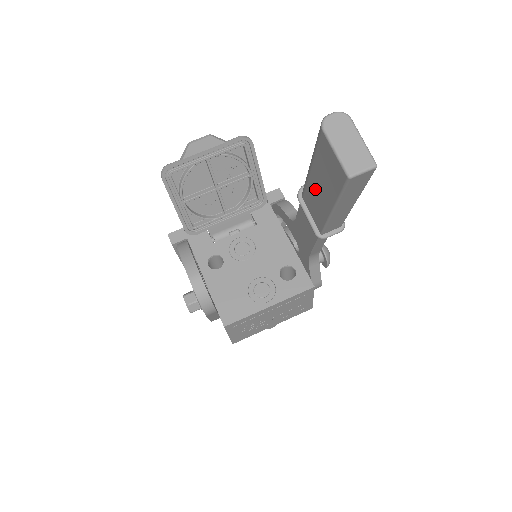
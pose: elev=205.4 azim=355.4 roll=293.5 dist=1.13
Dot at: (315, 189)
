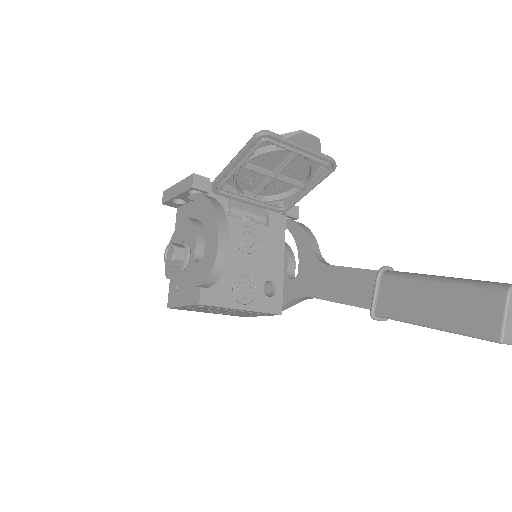
Dot at: (422, 296)
